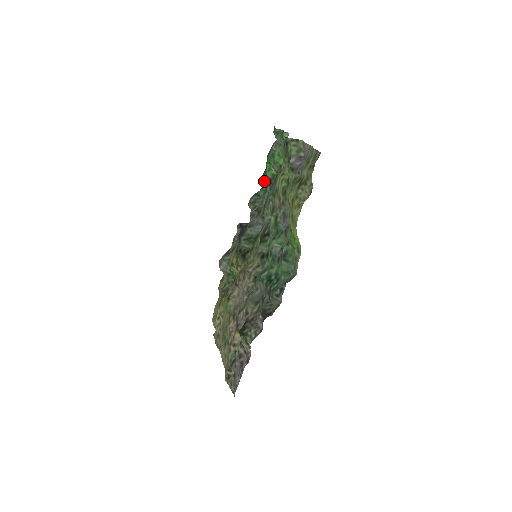
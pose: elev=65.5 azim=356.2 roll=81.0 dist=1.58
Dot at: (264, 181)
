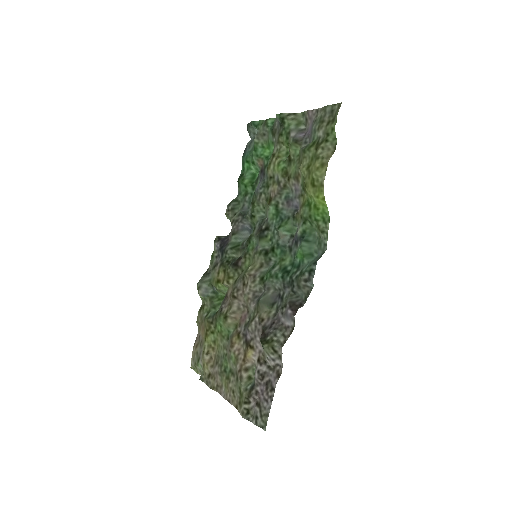
Dot at: (243, 182)
